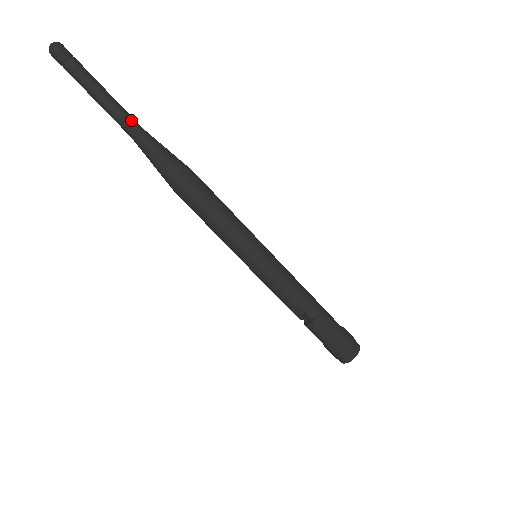
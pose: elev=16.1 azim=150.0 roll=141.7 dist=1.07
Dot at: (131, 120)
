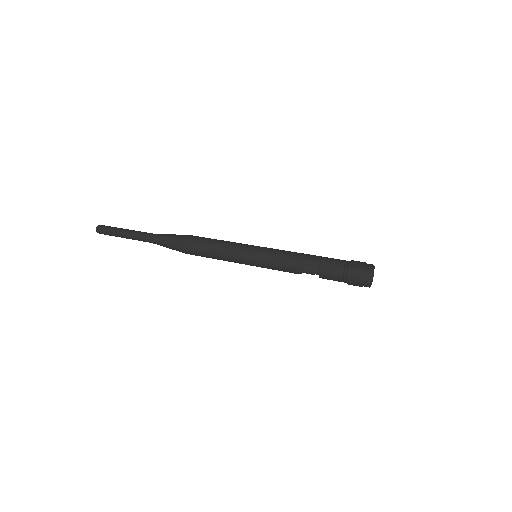
Dot at: (144, 236)
